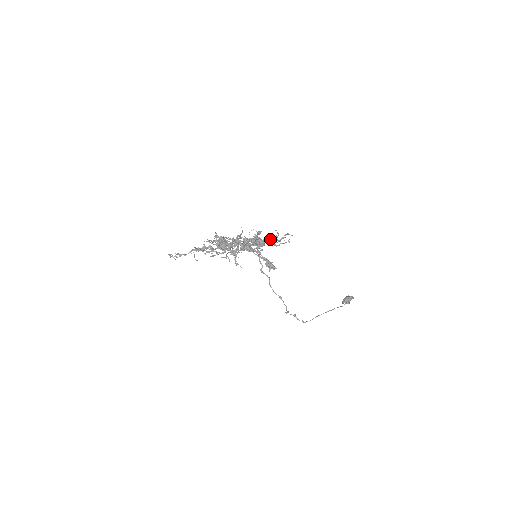
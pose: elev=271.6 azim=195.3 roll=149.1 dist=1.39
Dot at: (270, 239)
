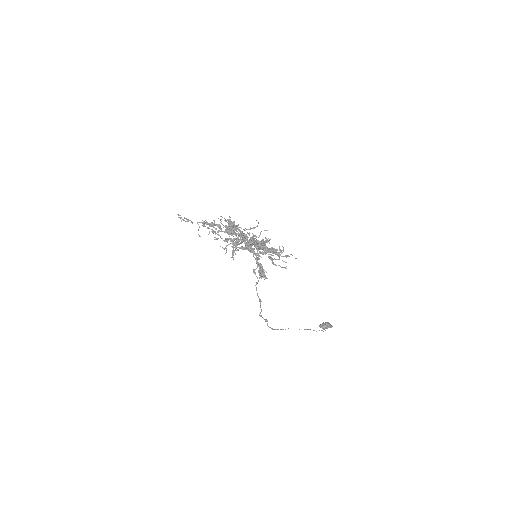
Dot at: (274, 251)
